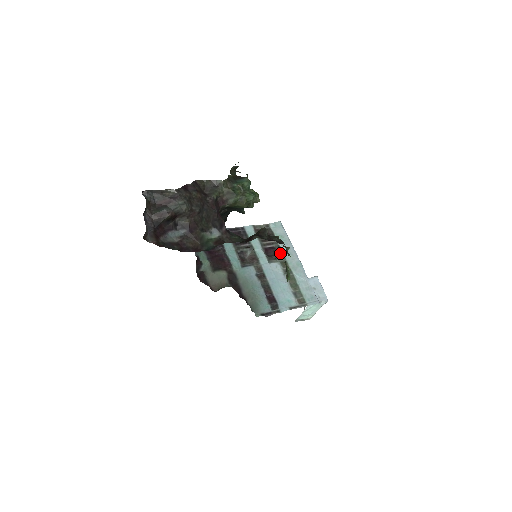
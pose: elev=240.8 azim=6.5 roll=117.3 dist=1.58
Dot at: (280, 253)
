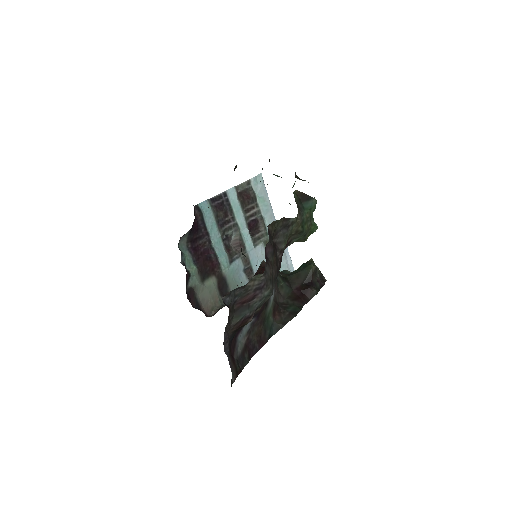
Dot at: (263, 228)
